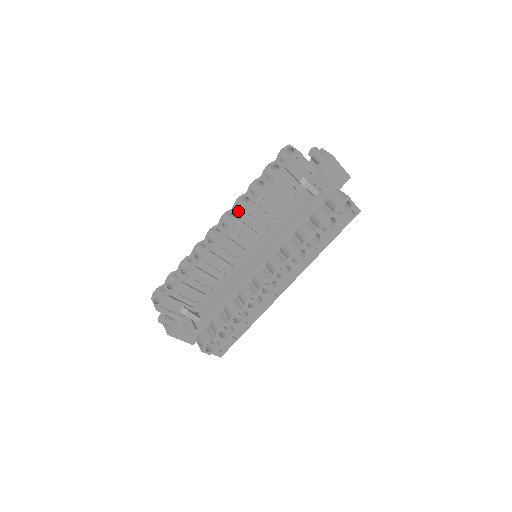
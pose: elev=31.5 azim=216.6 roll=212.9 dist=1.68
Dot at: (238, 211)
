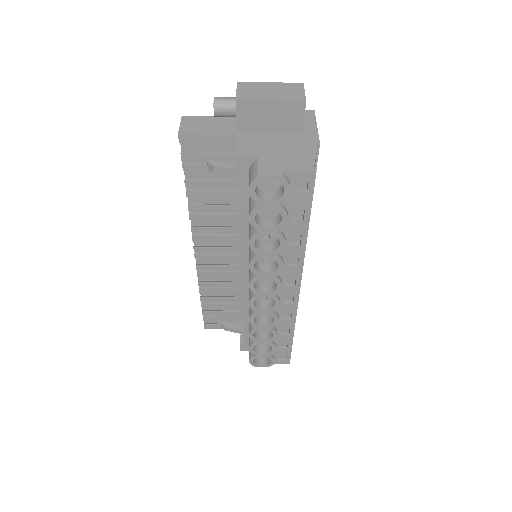
Dot at: occluded
